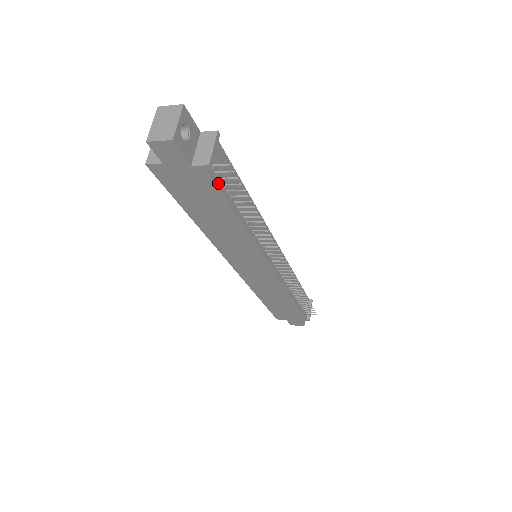
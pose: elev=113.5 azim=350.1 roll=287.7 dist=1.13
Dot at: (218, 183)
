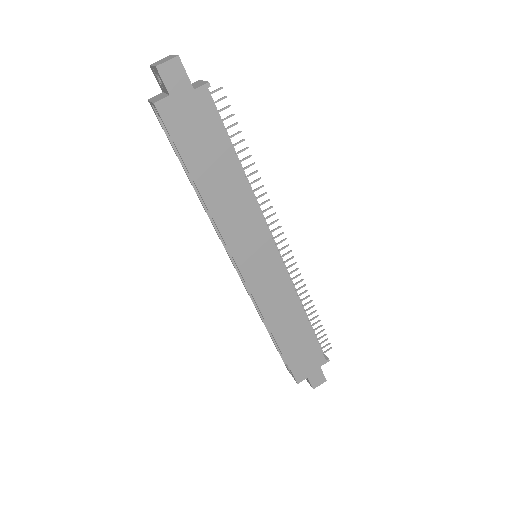
Dot at: (216, 113)
